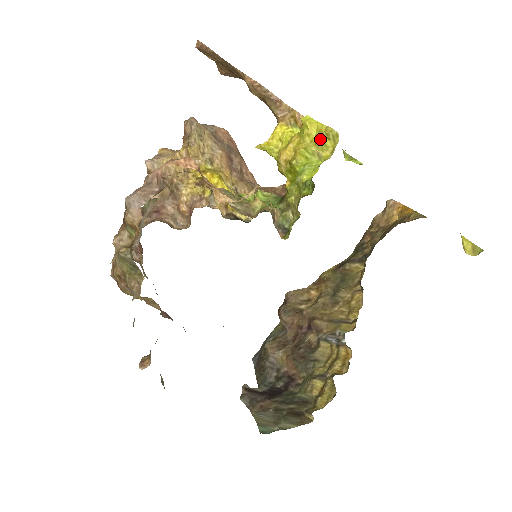
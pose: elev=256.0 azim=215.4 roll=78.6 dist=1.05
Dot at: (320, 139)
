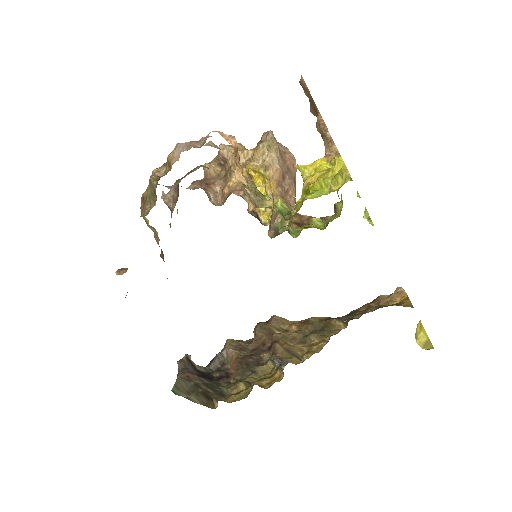
Dot at: (337, 175)
